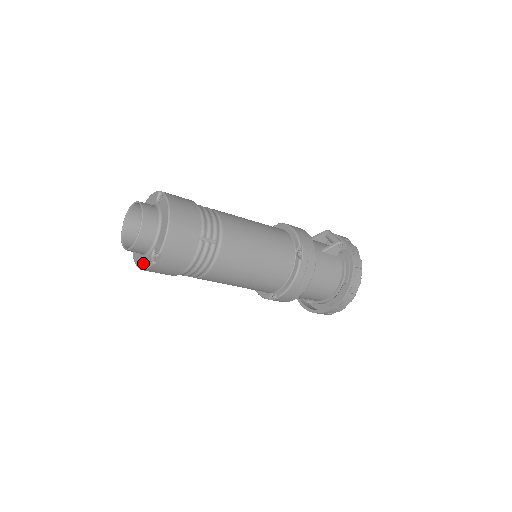
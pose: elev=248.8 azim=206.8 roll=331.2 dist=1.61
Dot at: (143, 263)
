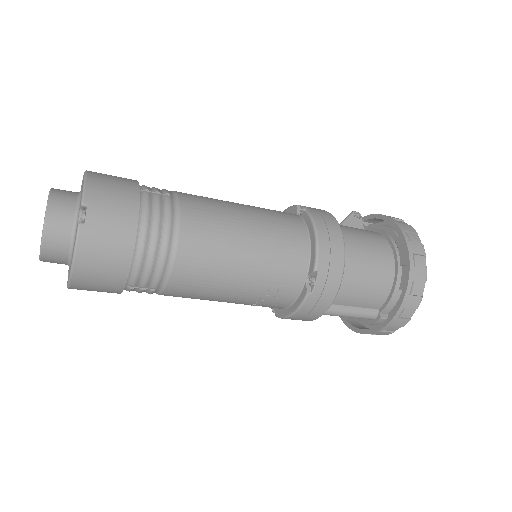
Dot at: occluded
